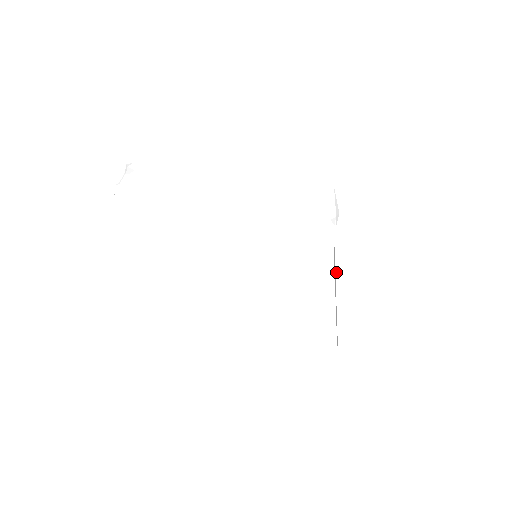
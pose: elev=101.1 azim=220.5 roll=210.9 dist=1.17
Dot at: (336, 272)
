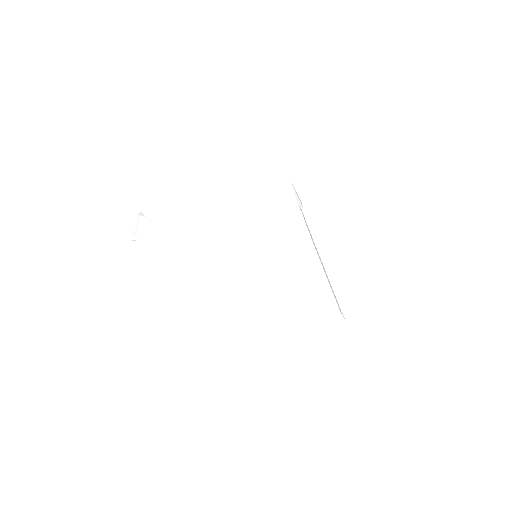
Dot at: (317, 249)
